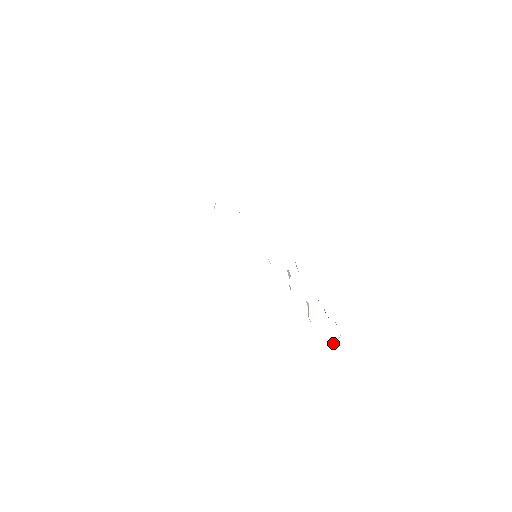
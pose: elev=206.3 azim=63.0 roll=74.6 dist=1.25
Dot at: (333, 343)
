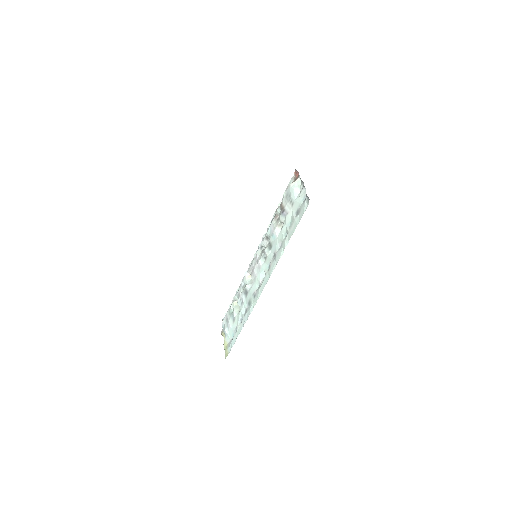
Dot at: occluded
